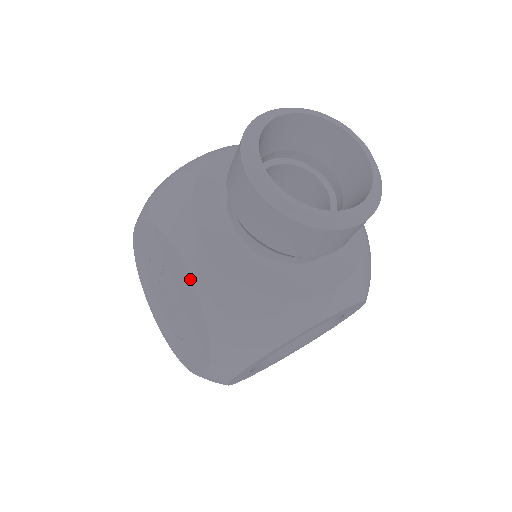
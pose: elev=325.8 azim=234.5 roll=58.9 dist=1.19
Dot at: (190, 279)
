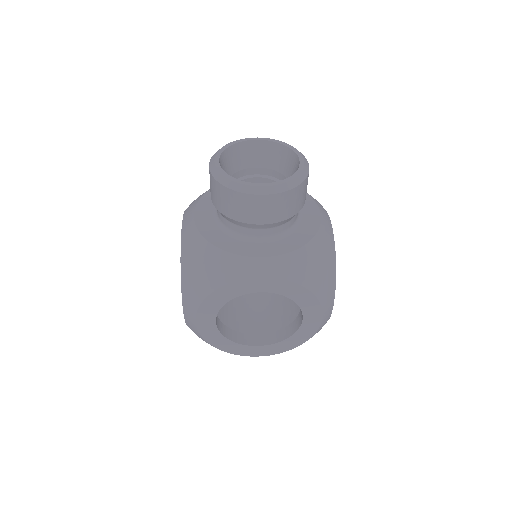
Dot at: (181, 234)
